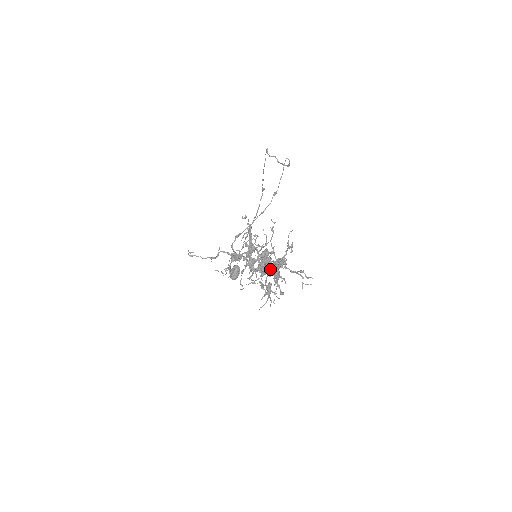
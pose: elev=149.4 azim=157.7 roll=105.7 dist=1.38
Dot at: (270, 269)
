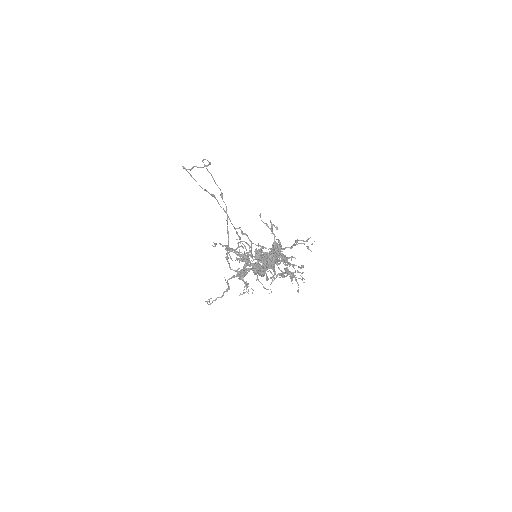
Dot at: (274, 260)
